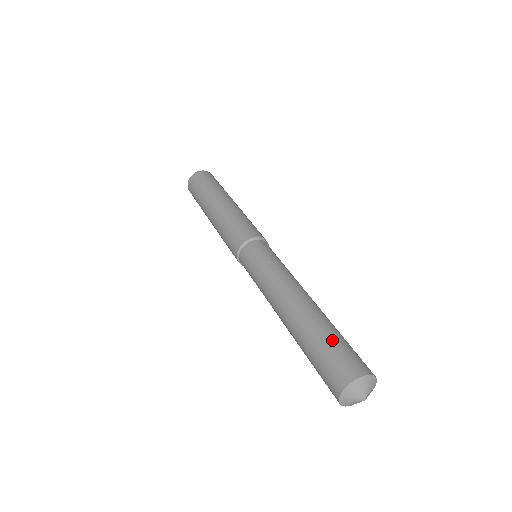
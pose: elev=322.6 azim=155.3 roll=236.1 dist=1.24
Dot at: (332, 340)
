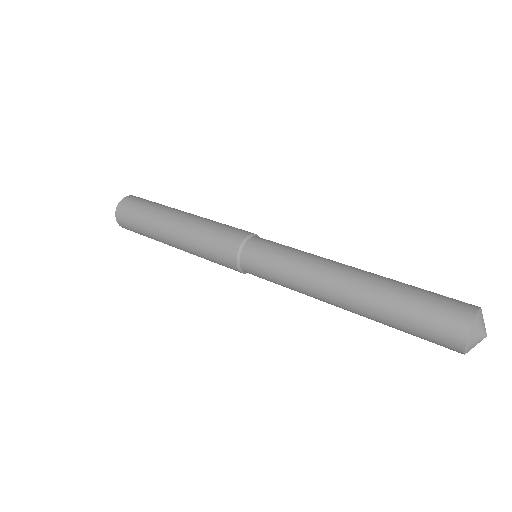
Dot at: (412, 308)
